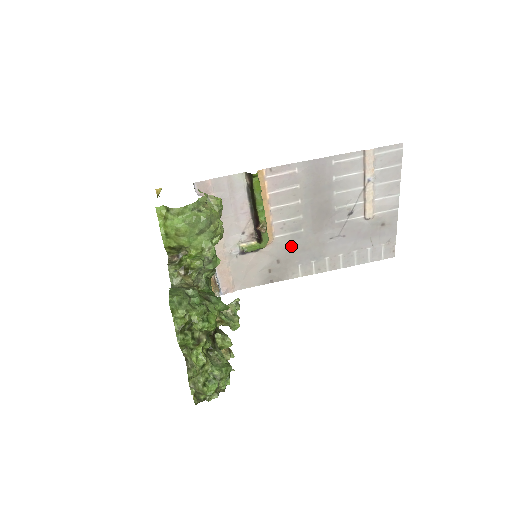
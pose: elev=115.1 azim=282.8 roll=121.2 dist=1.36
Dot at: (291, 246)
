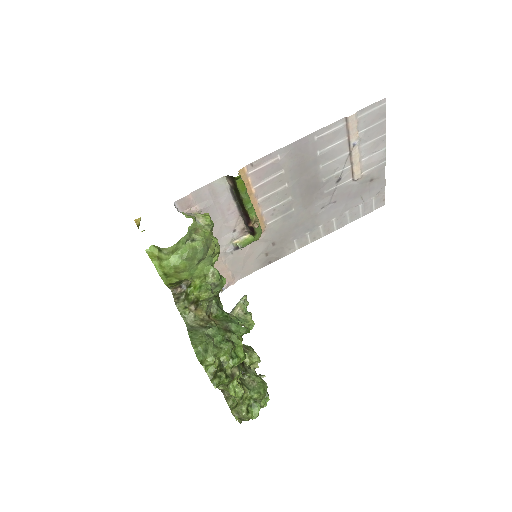
Dot at: (284, 227)
